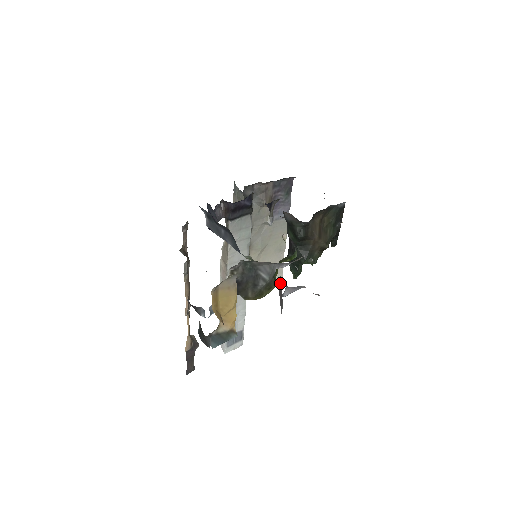
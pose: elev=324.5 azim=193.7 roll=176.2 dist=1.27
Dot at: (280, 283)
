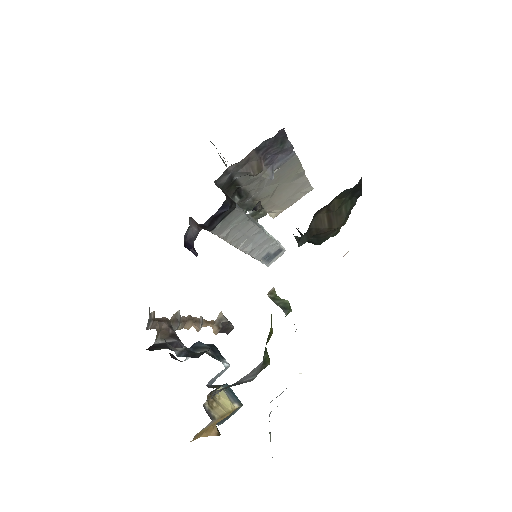
Dot at: occluded
